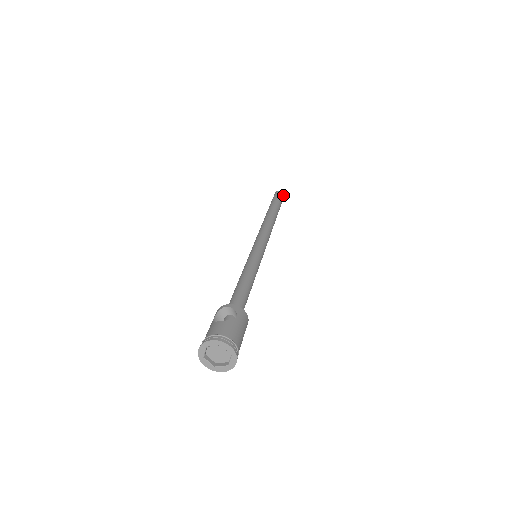
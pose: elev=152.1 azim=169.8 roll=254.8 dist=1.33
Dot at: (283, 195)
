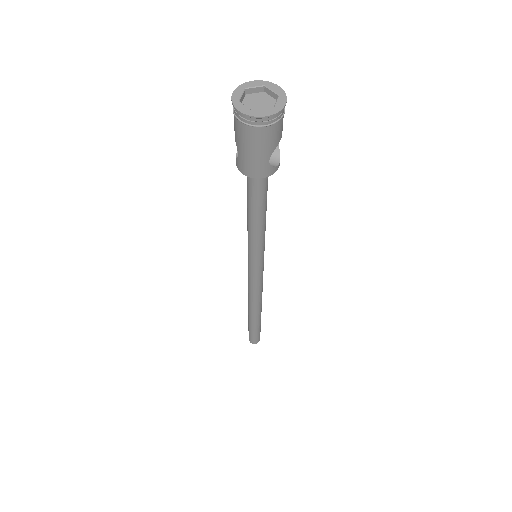
Dot at: occluded
